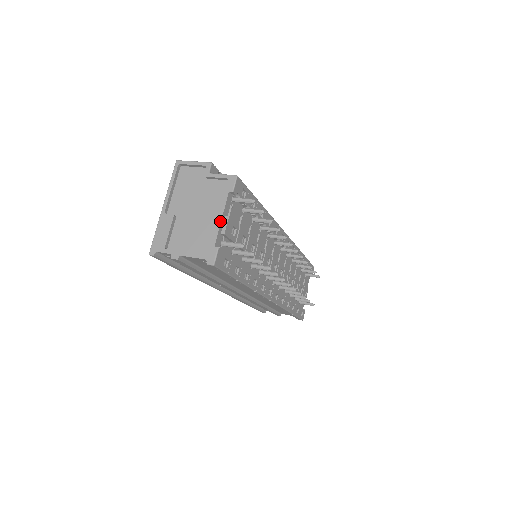
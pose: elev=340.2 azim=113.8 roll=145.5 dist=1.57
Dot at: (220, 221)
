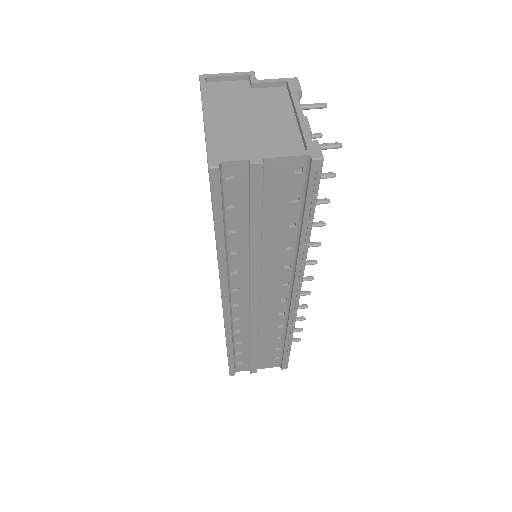
Dot at: (303, 116)
